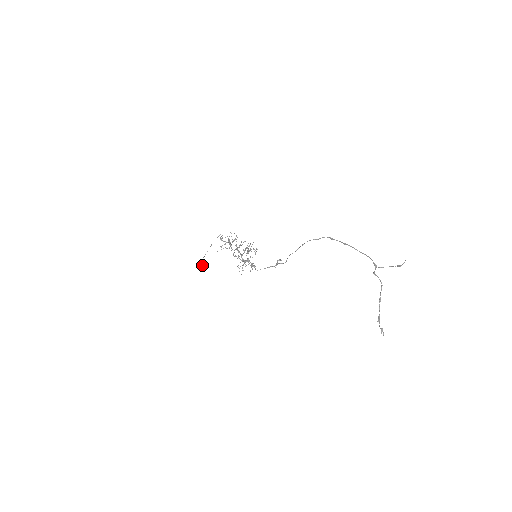
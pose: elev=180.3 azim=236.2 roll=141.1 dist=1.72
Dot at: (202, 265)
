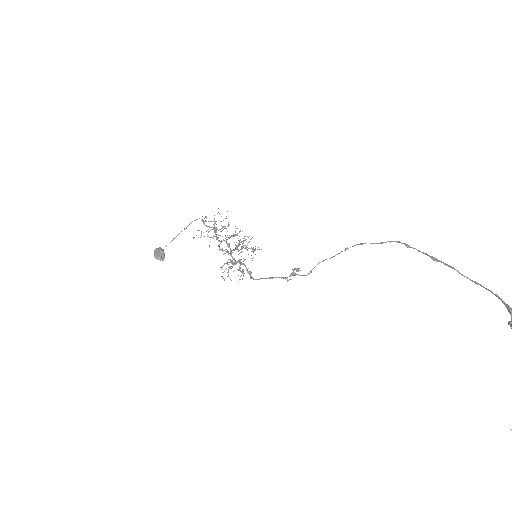
Dot at: (164, 254)
